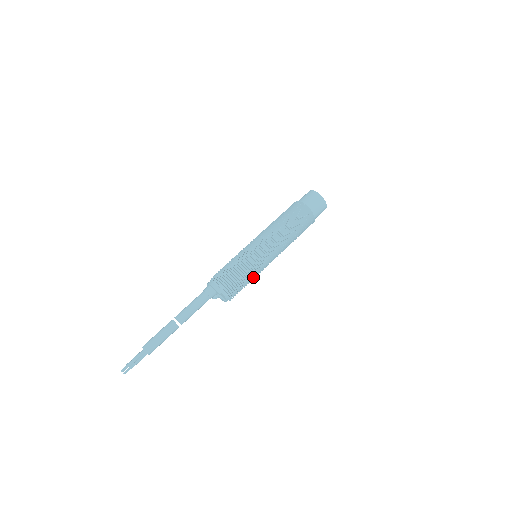
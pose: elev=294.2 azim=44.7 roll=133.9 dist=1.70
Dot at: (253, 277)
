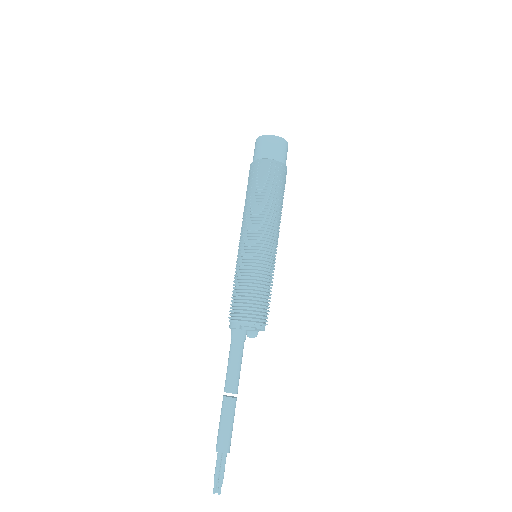
Dot at: (262, 279)
